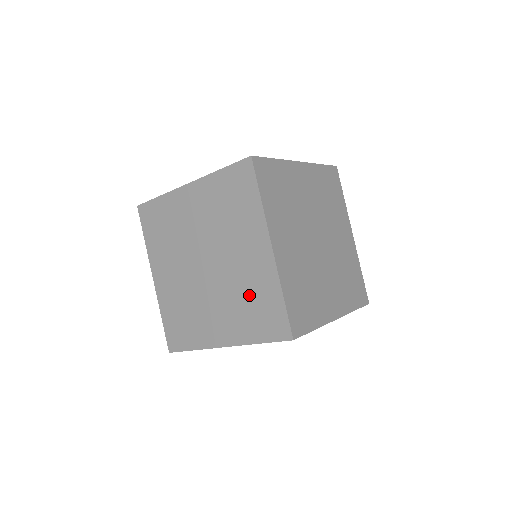
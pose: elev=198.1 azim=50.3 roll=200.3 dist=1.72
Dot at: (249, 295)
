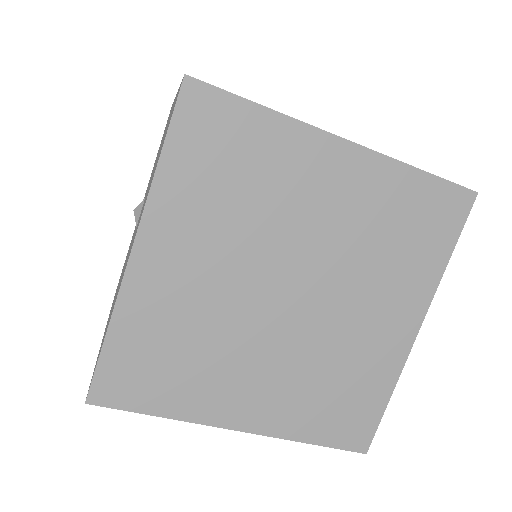
Dot at: occluded
